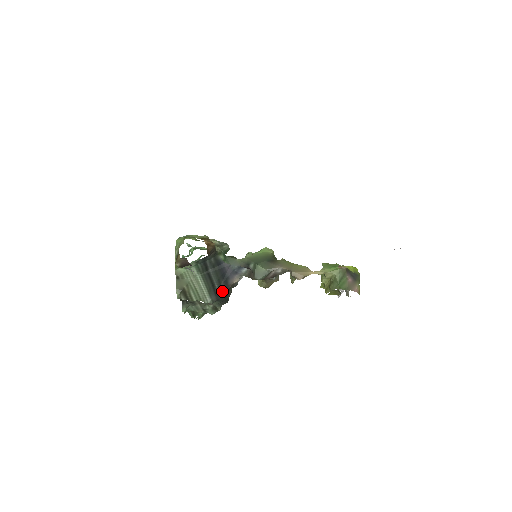
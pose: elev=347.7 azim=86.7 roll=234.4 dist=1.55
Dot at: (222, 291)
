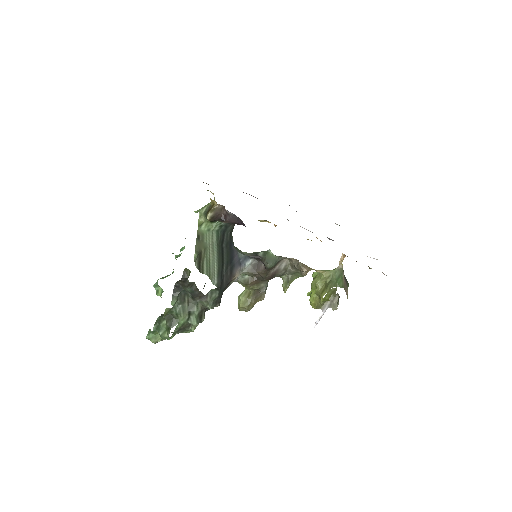
Dot at: (225, 280)
